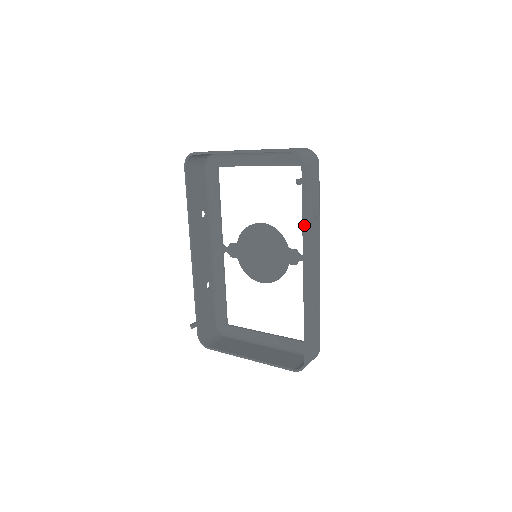
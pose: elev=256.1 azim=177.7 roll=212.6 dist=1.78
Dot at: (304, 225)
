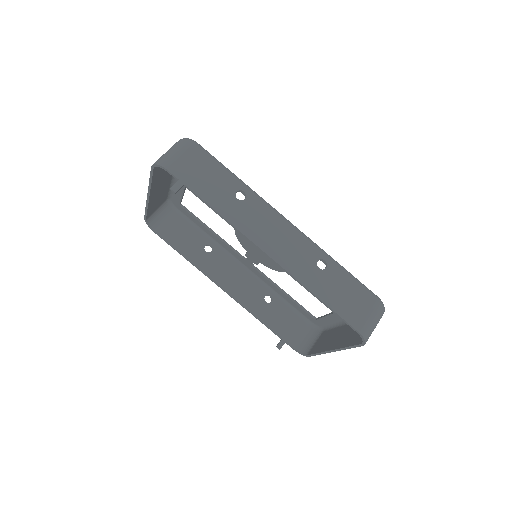
Dot at: (221, 217)
